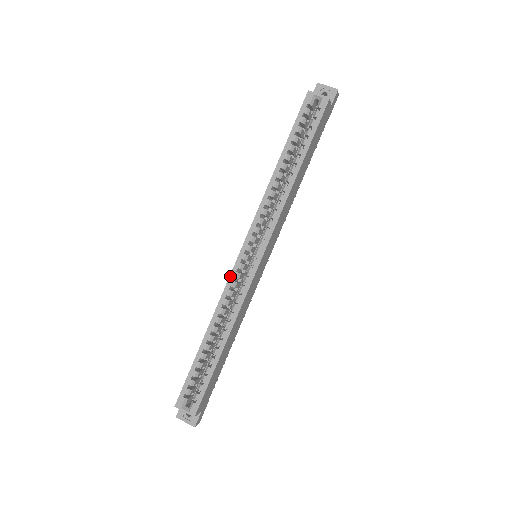
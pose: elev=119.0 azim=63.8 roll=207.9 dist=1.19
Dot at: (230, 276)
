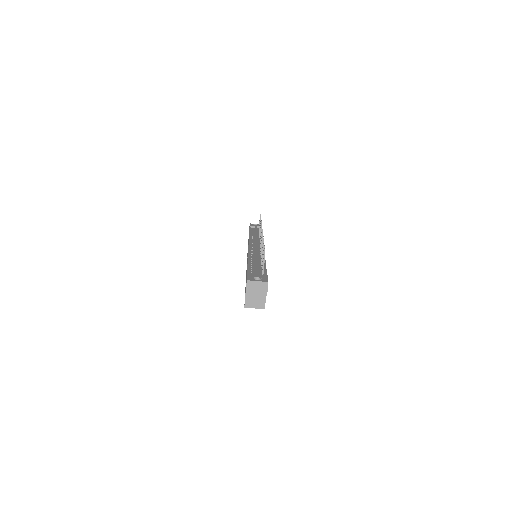
Dot at: occluded
